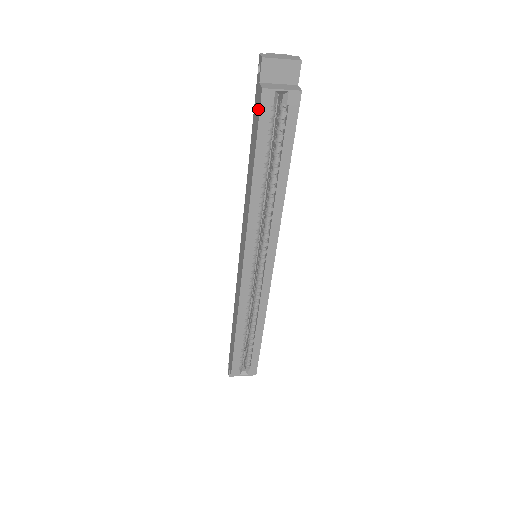
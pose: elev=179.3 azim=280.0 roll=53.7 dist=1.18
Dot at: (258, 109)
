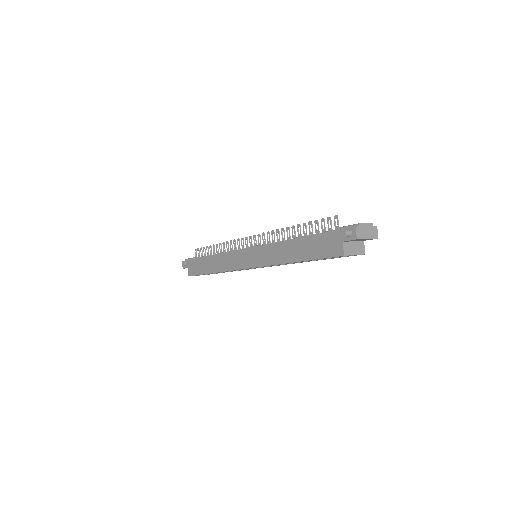
Dot at: (330, 252)
